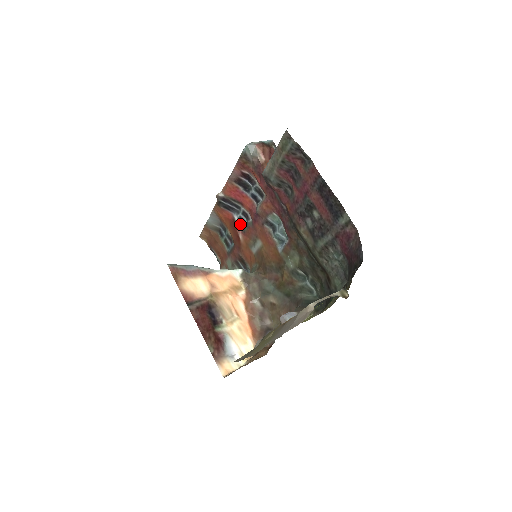
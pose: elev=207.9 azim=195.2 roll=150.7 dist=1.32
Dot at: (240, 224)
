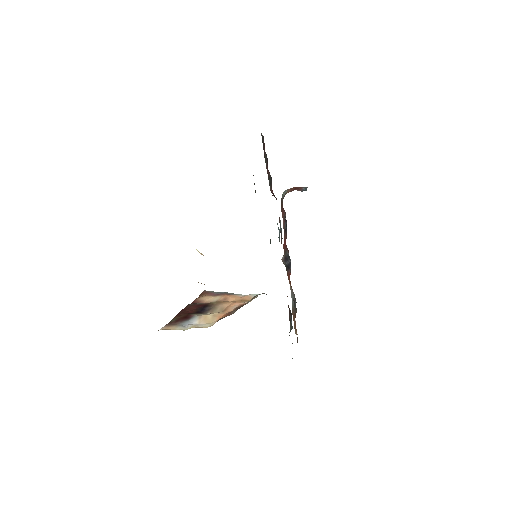
Dot at: occluded
